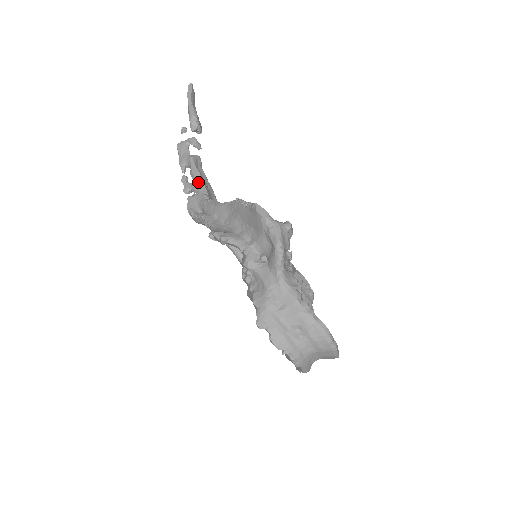
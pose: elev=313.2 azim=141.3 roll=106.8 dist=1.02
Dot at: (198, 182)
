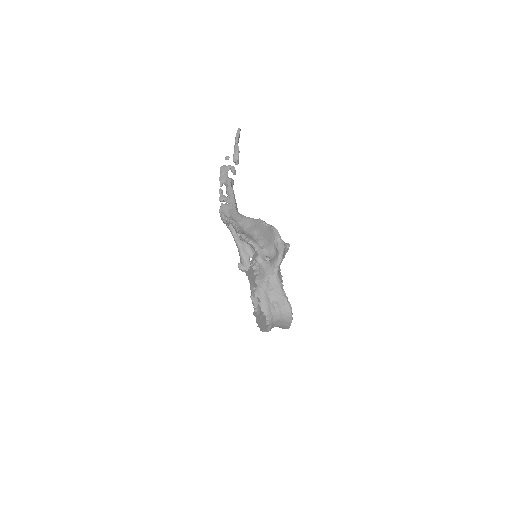
Dot at: (231, 197)
